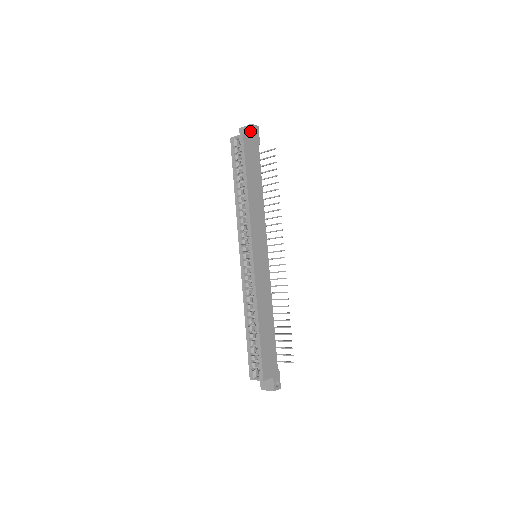
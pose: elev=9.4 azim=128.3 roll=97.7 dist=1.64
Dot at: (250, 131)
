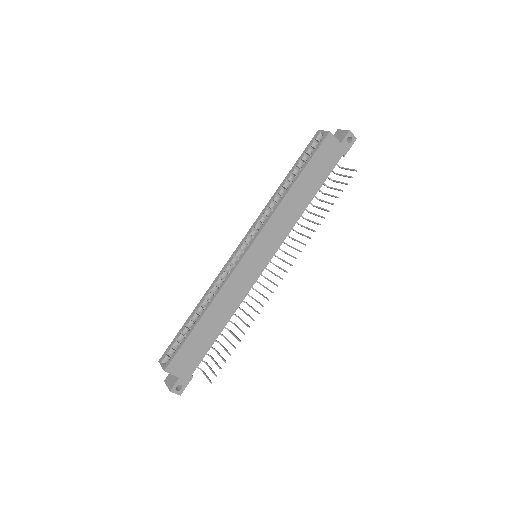
Dot at: (343, 136)
